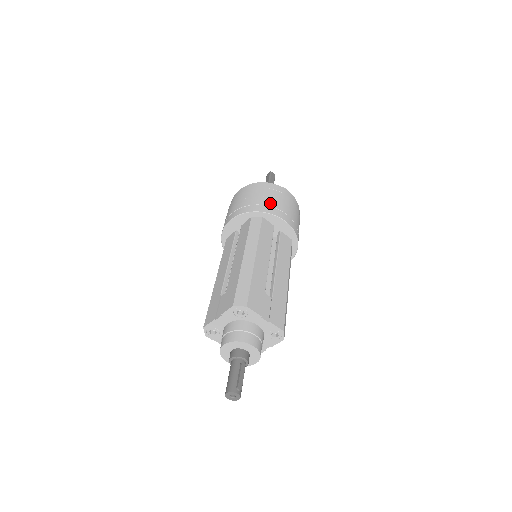
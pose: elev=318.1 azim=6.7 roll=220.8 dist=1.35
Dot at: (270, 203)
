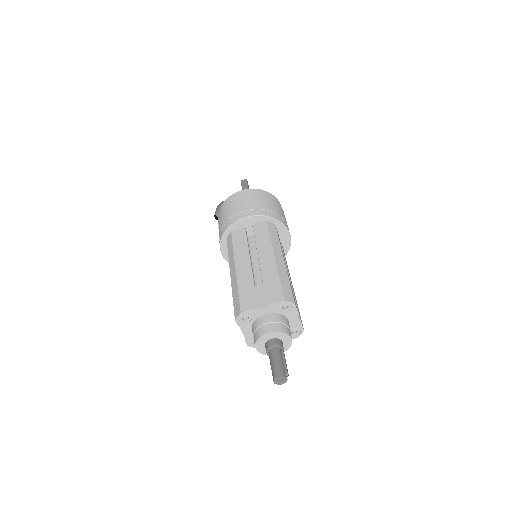
Dot at: (280, 214)
